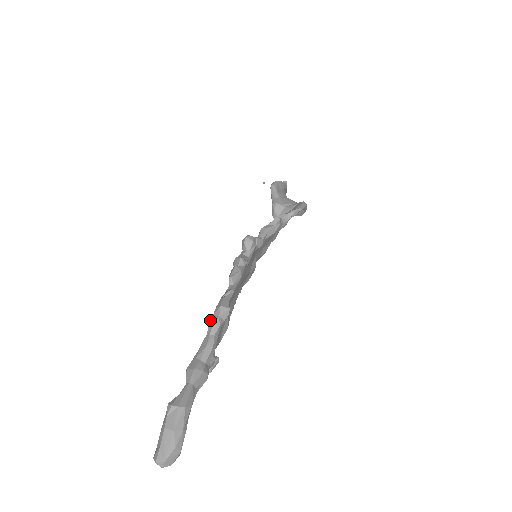
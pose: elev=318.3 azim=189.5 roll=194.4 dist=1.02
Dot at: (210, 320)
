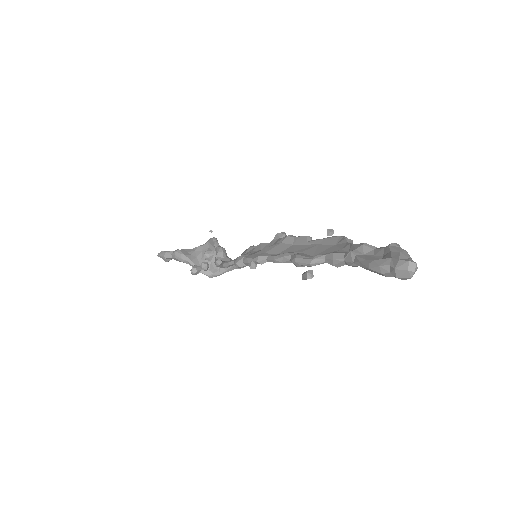
Dot at: (345, 237)
